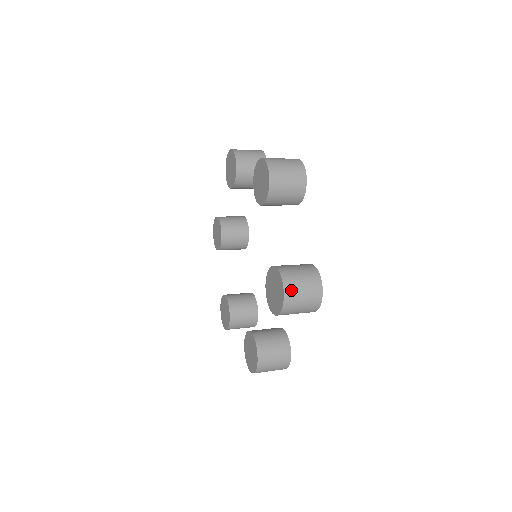
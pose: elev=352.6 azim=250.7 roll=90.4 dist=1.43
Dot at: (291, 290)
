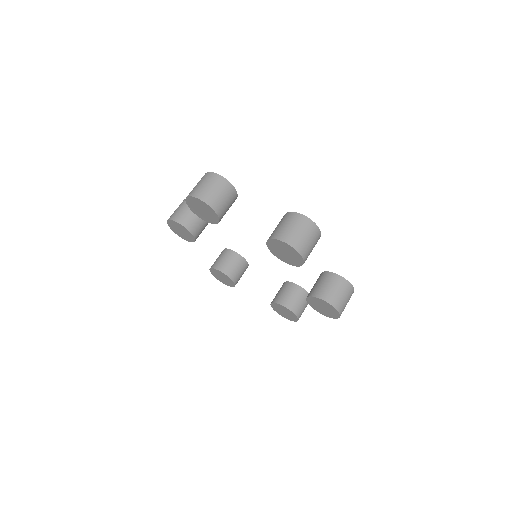
Dot at: occluded
